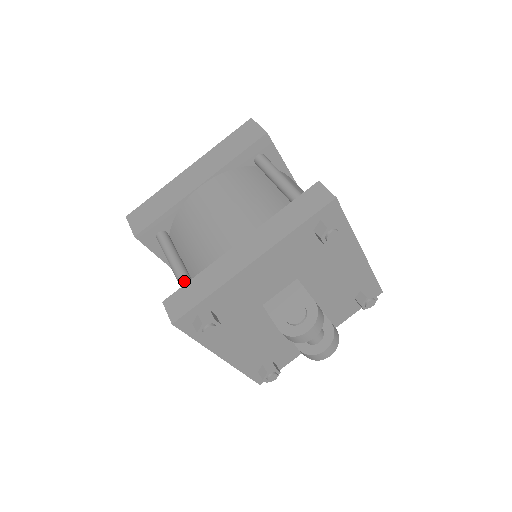
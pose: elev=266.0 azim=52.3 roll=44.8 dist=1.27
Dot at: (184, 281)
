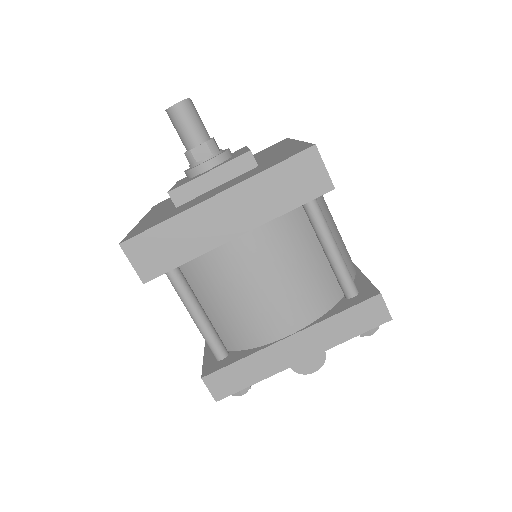
Dot at: (214, 343)
